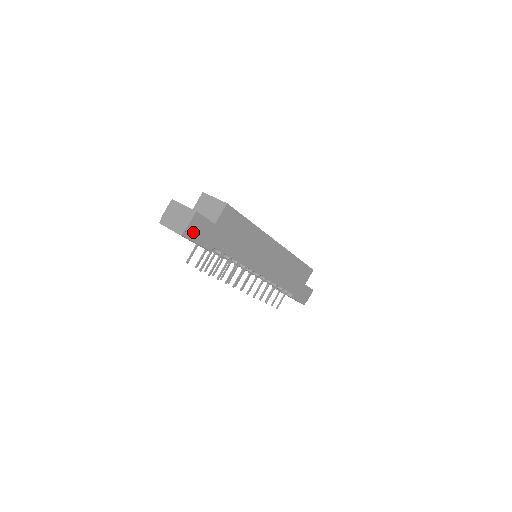
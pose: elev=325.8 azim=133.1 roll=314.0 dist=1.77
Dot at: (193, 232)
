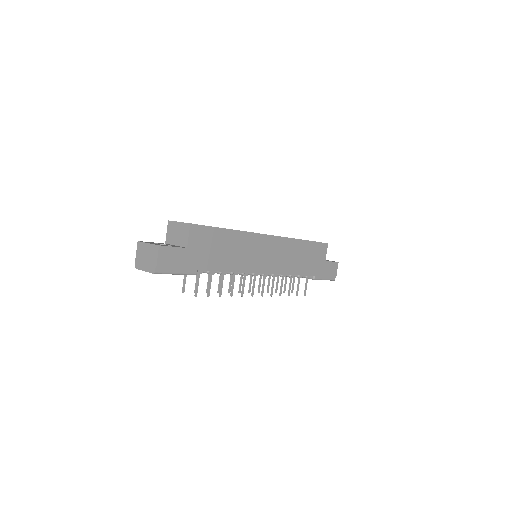
Dot at: (166, 265)
